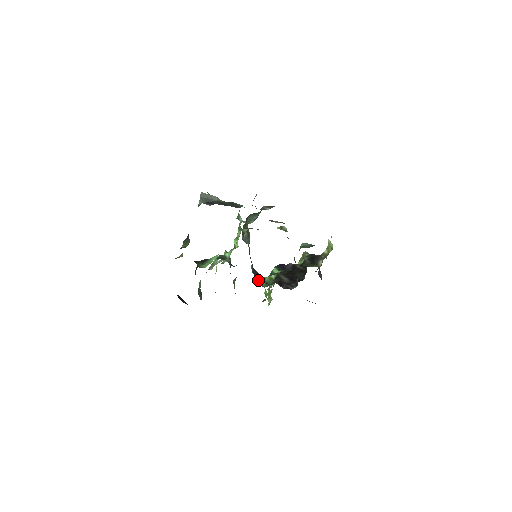
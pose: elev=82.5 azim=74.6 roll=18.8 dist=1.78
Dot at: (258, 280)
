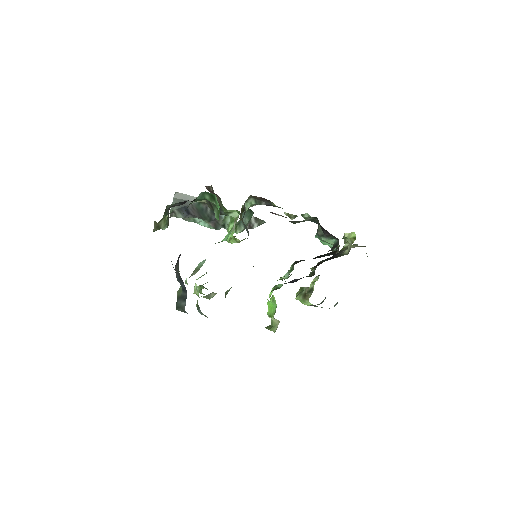
Dot at: occluded
